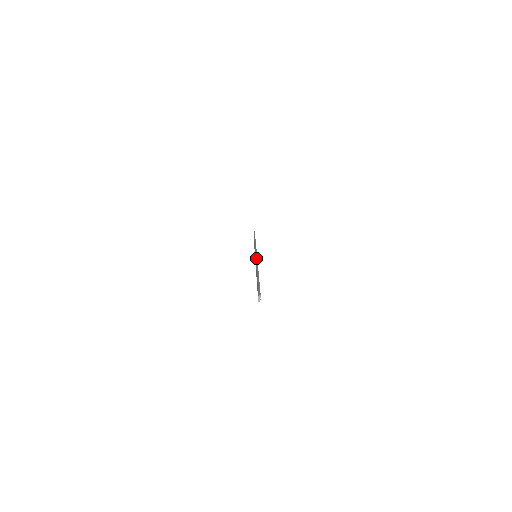
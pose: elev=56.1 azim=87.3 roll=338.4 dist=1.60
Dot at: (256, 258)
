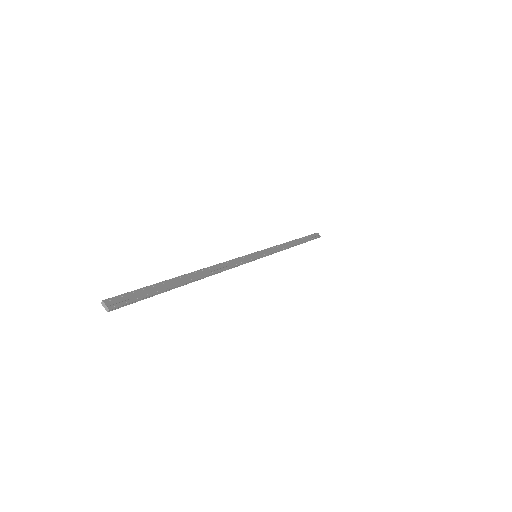
Dot at: (238, 258)
